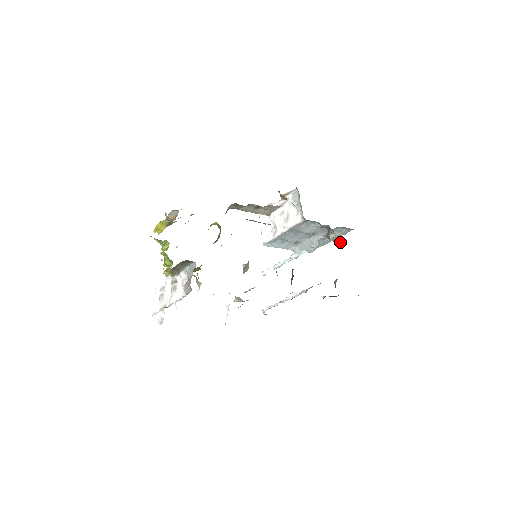
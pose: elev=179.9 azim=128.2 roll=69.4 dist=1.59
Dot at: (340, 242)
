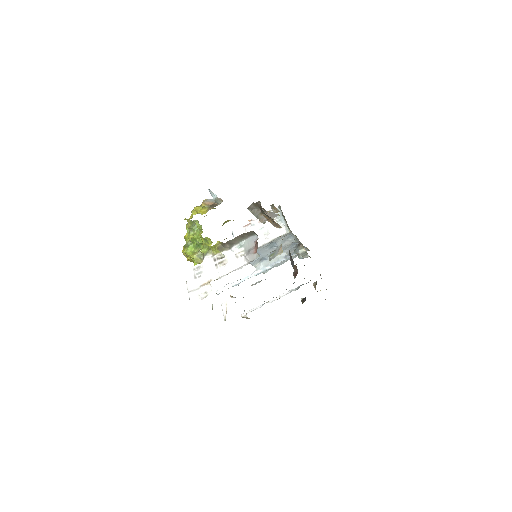
Dot at: (307, 256)
